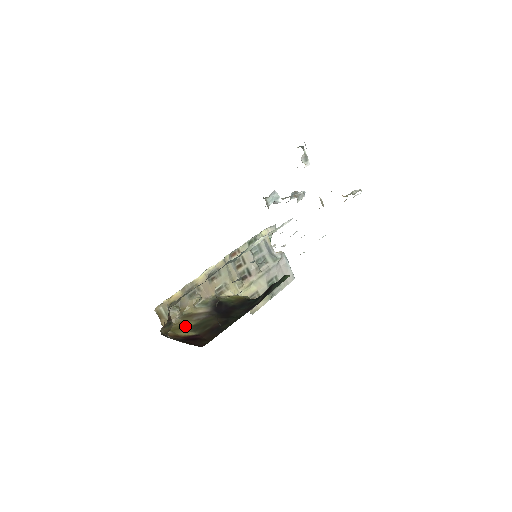
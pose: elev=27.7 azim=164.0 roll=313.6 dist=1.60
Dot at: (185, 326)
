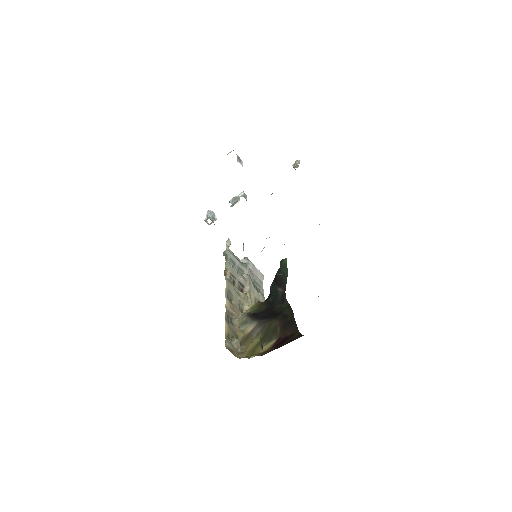
Dot at: (255, 345)
